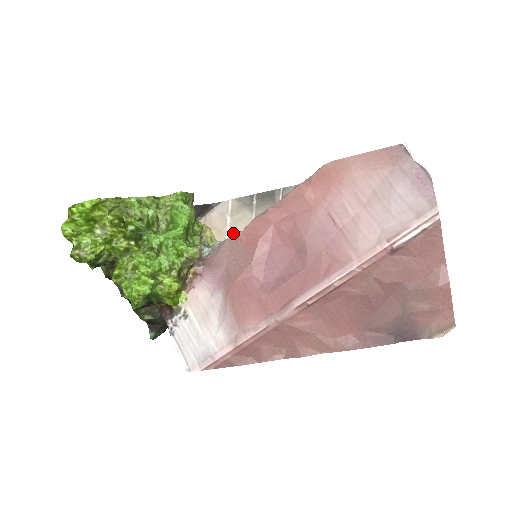
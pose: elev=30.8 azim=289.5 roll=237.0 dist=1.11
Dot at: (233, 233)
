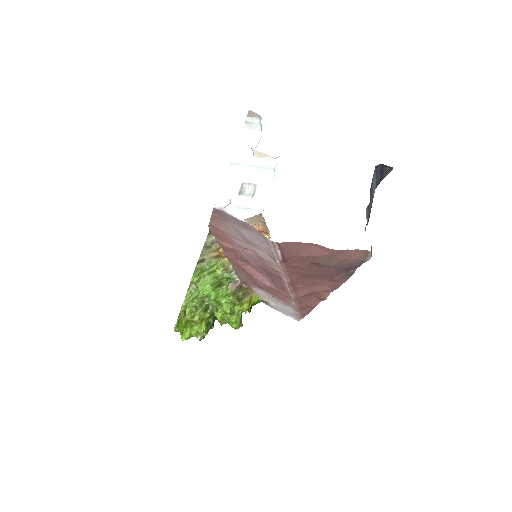
Dot at: occluded
